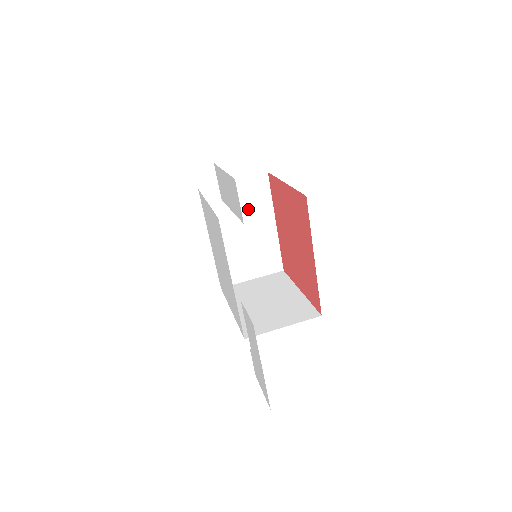
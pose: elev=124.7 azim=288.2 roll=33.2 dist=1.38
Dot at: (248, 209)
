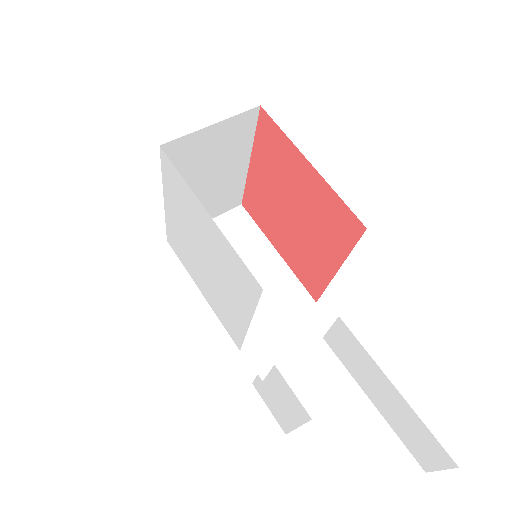
Dot at: (221, 154)
